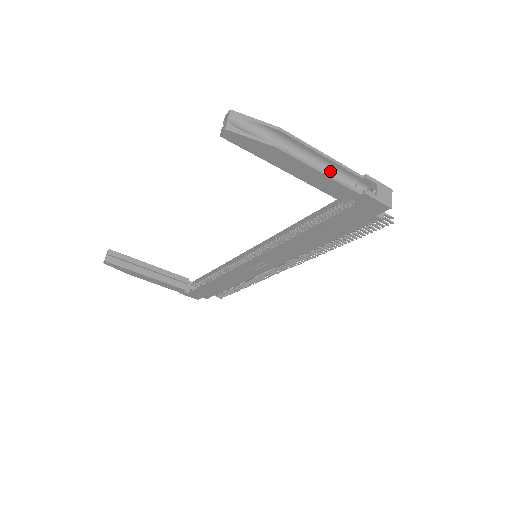
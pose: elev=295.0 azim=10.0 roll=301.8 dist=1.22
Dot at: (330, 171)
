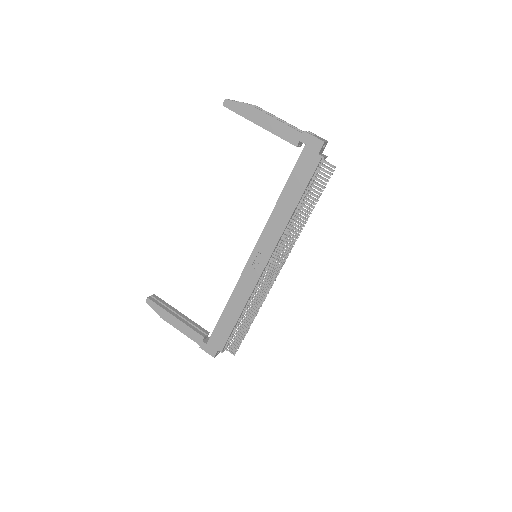
Dot at: occluded
